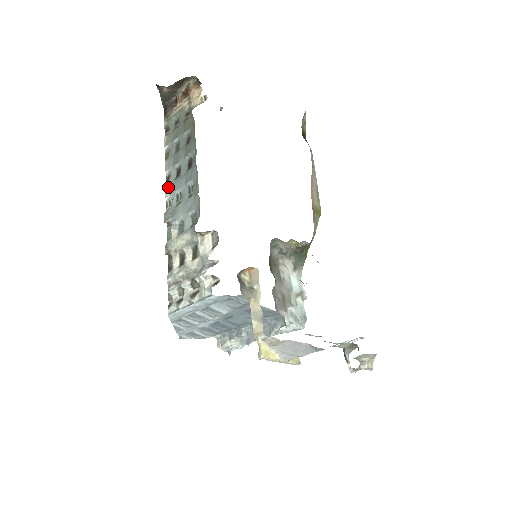
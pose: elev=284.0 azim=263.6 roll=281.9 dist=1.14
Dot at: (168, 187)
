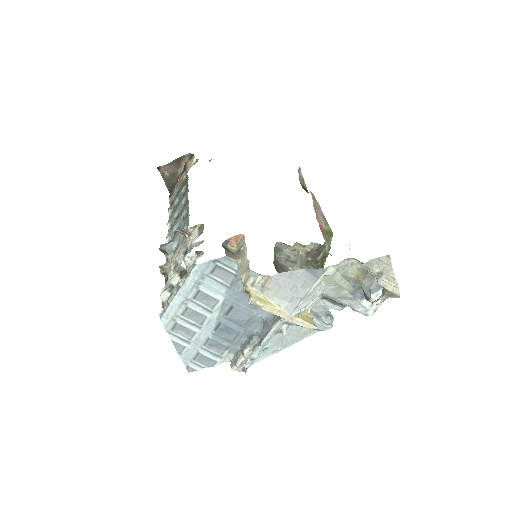
Dot at: (168, 233)
